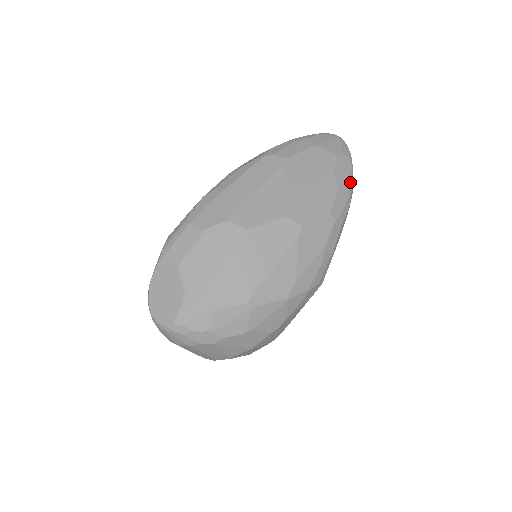
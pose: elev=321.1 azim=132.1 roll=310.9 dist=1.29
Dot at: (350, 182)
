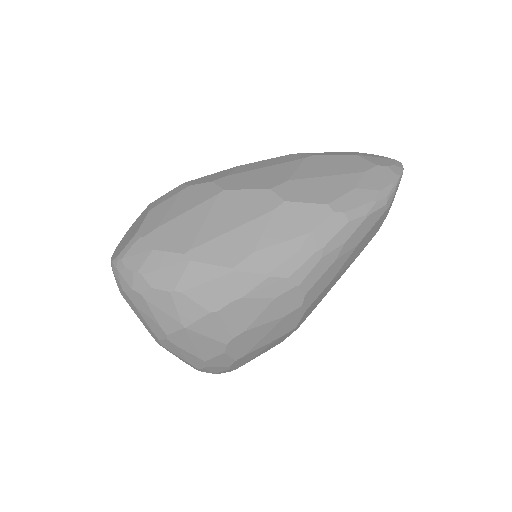
Dot at: (381, 191)
